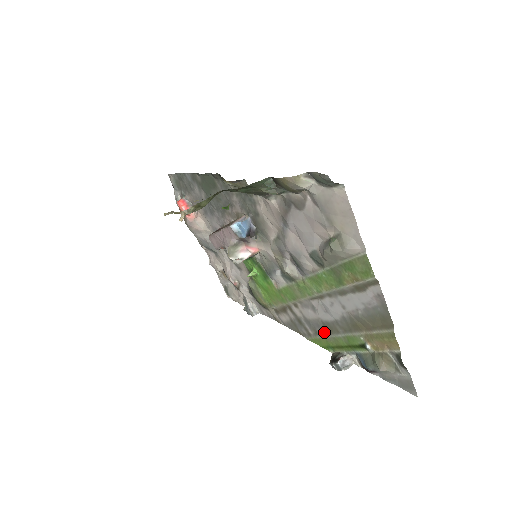
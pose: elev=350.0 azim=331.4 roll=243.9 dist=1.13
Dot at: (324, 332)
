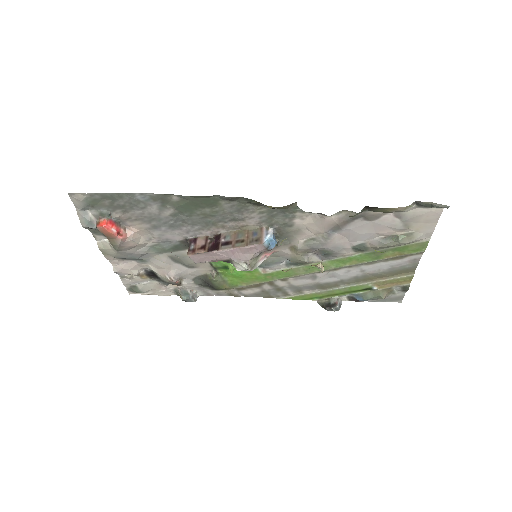
Dot at: (314, 290)
